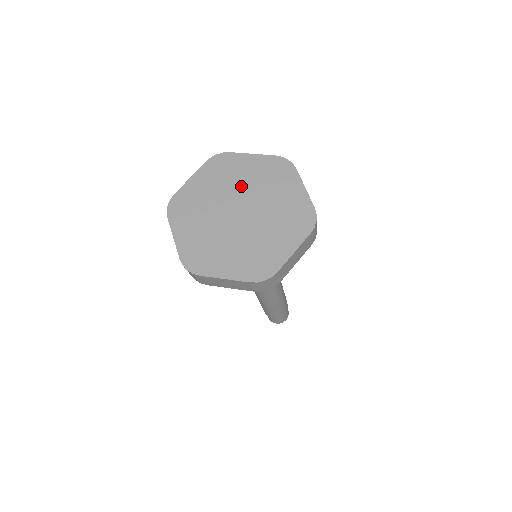
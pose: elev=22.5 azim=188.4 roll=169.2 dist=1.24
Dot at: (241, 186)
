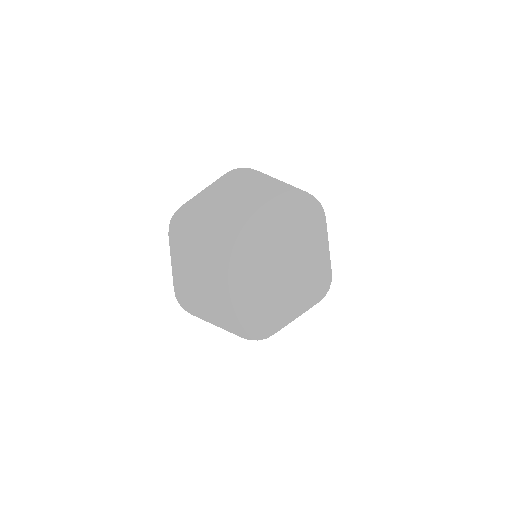
Dot at: (259, 220)
